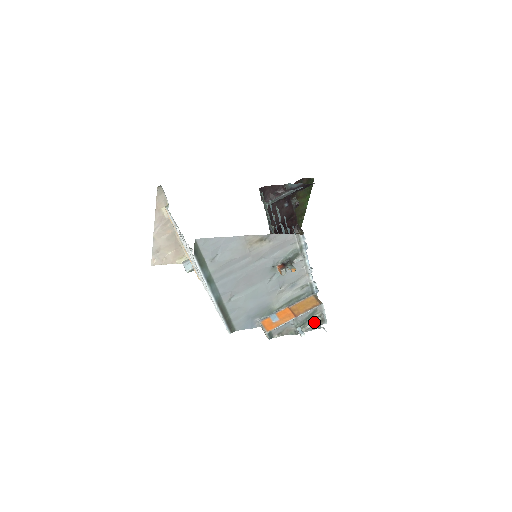
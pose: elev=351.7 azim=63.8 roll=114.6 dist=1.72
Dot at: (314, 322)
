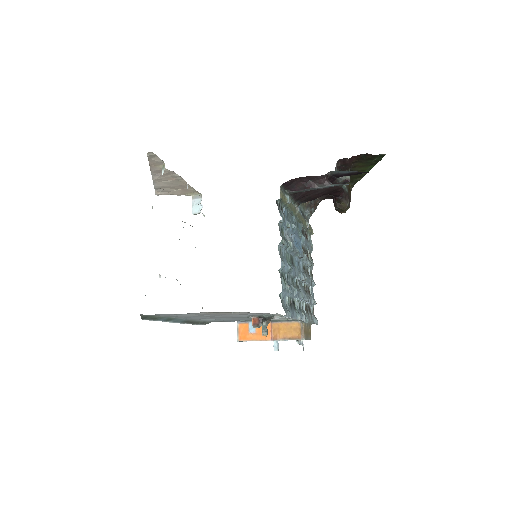
Dot at: occluded
